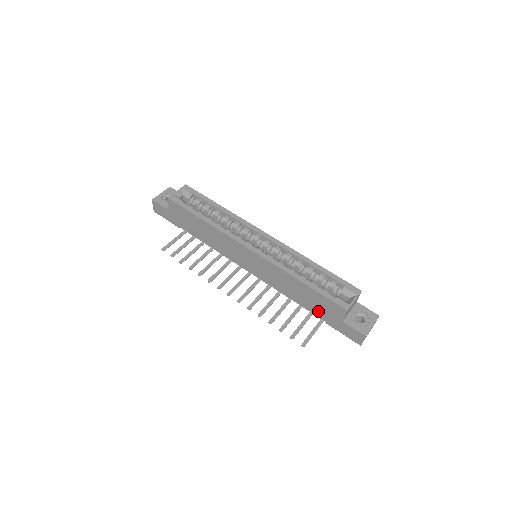
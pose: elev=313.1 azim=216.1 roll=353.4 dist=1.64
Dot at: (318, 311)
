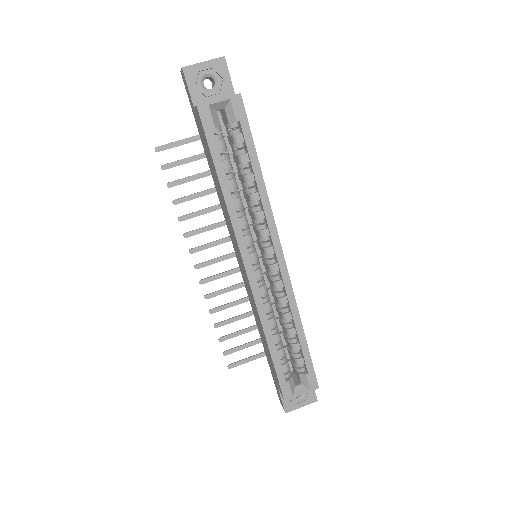
Dot at: occluded
